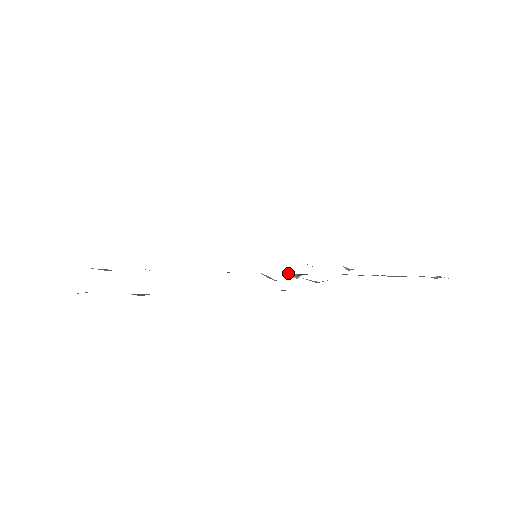
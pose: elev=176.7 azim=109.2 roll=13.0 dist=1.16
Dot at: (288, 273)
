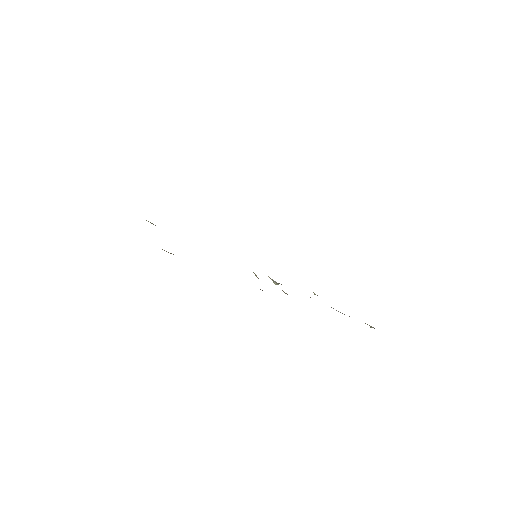
Dot at: (271, 279)
